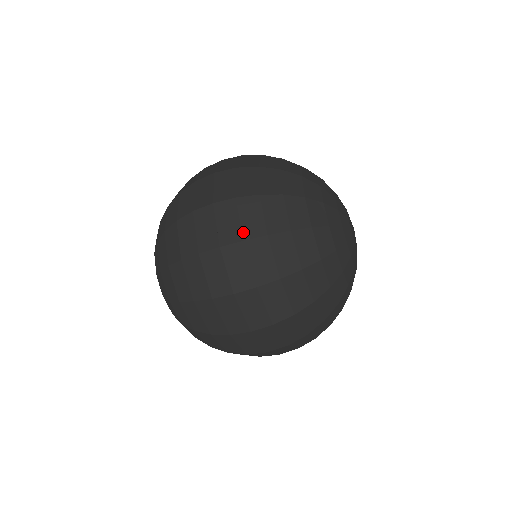
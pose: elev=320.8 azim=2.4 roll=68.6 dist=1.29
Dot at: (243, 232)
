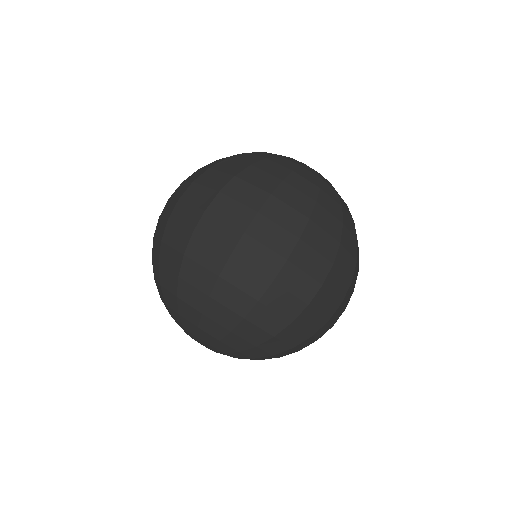
Dot at: (251, 207)
